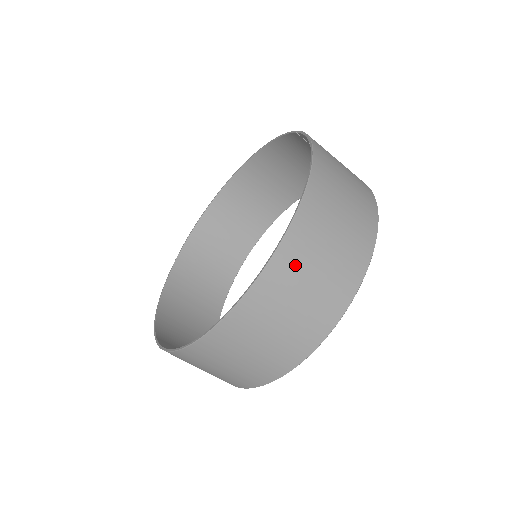
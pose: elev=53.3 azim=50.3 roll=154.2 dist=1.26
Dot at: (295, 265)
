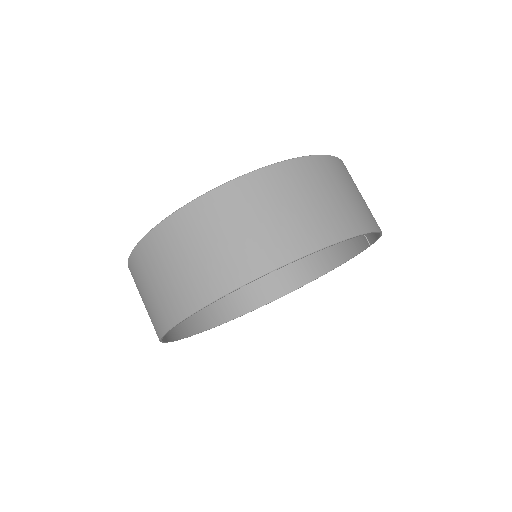
Dot at: (286, 184)
